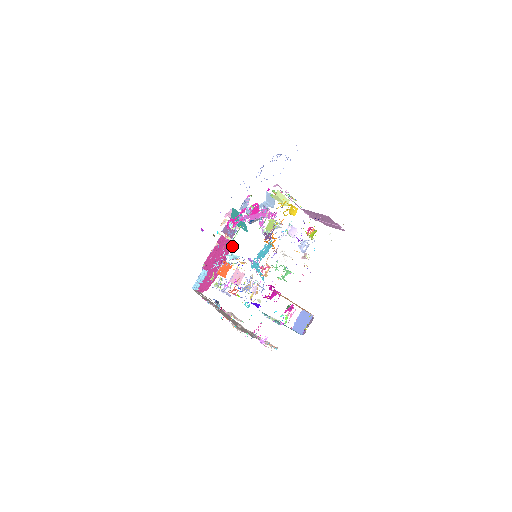
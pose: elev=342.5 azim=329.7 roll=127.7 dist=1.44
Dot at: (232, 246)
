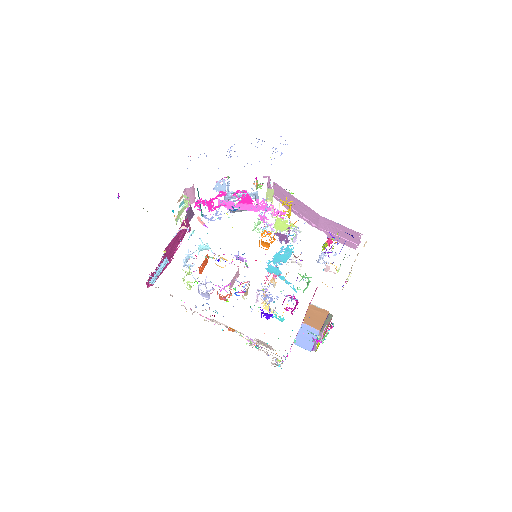
Dot at: (188, 231)
